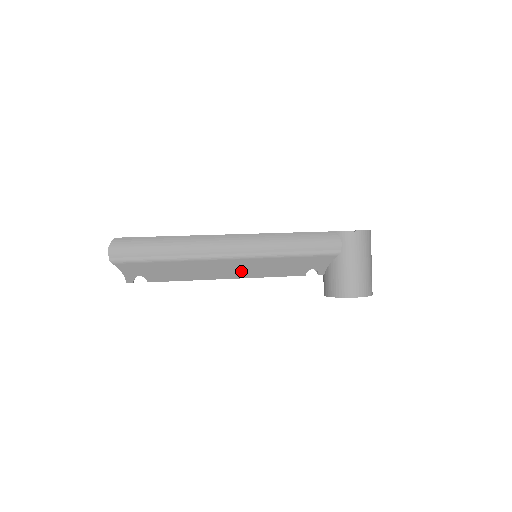
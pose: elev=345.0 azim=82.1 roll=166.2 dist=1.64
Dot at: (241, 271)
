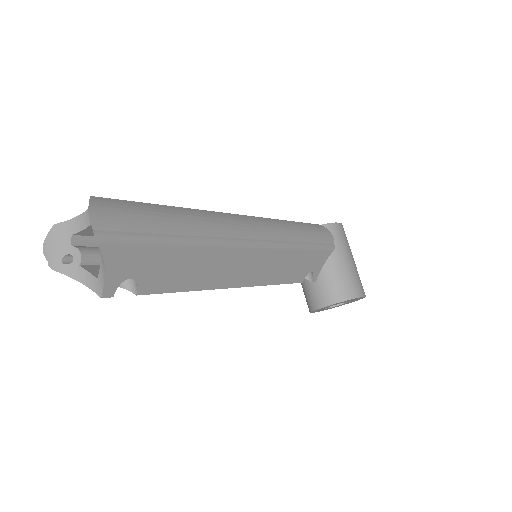
Dot at: (254, 272)
